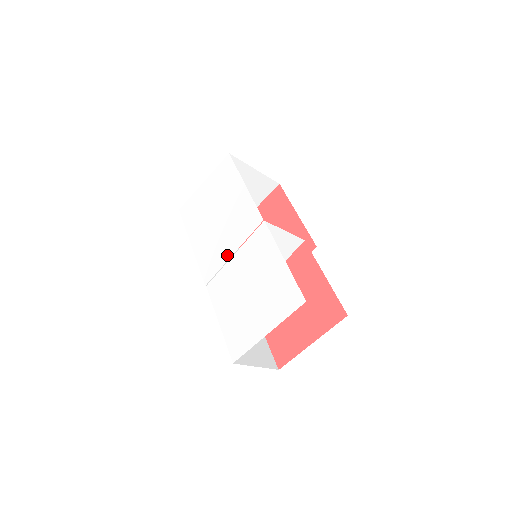
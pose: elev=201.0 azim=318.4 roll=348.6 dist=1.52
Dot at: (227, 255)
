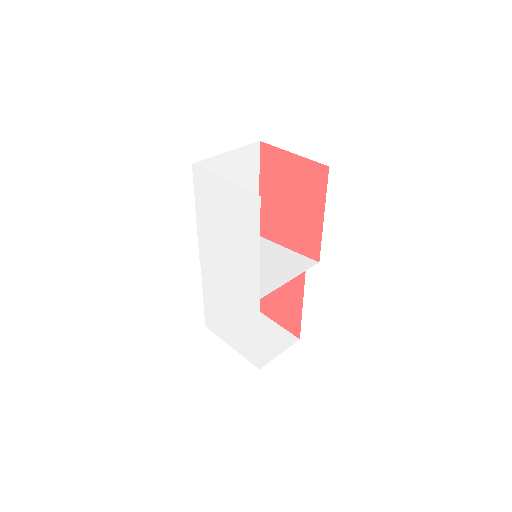
Dot at: (223, 275)
